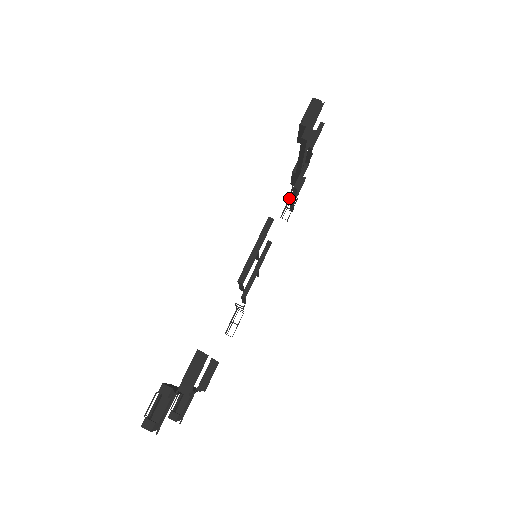
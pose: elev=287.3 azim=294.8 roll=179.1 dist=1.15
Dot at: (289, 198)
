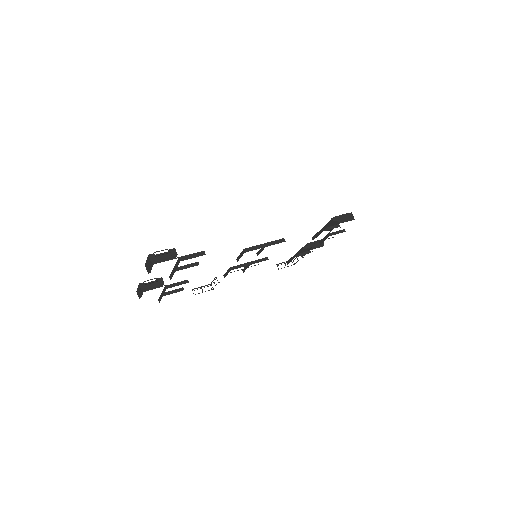
Dot at: occluded
